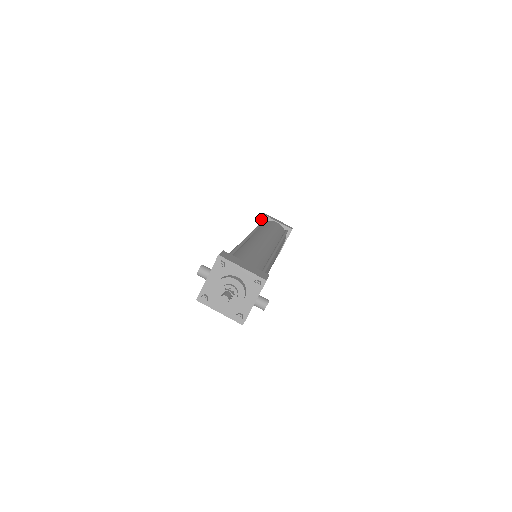
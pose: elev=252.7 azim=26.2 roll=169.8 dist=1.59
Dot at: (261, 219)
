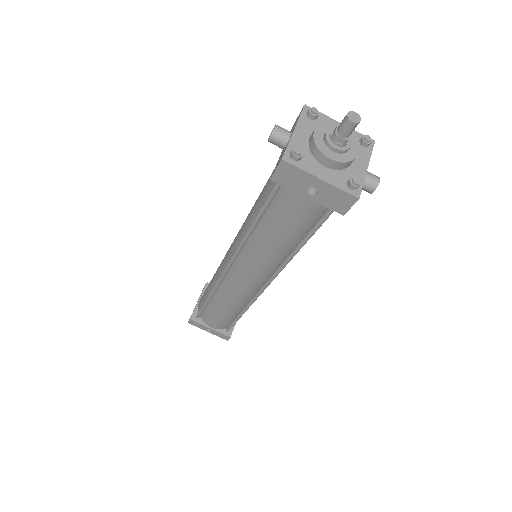
Dot at: (204, 288)
